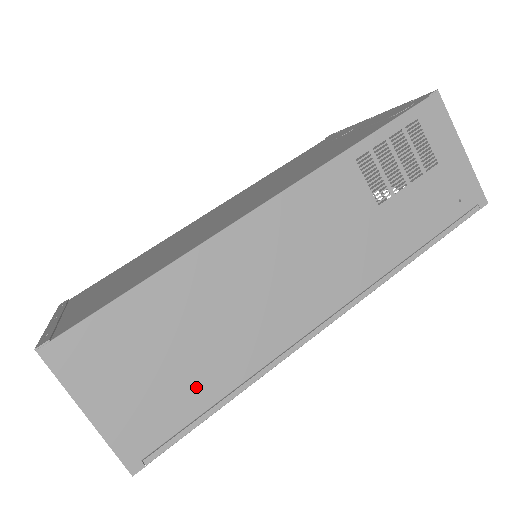
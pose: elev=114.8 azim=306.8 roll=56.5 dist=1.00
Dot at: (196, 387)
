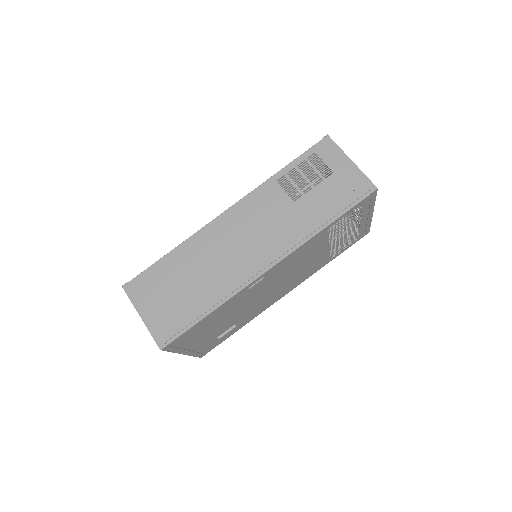
Dot at: (192, 305)
